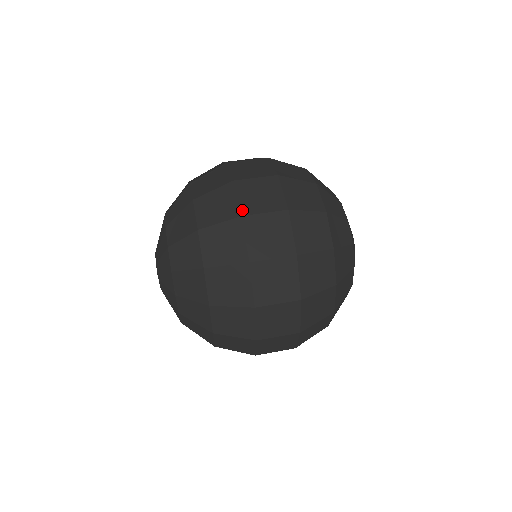
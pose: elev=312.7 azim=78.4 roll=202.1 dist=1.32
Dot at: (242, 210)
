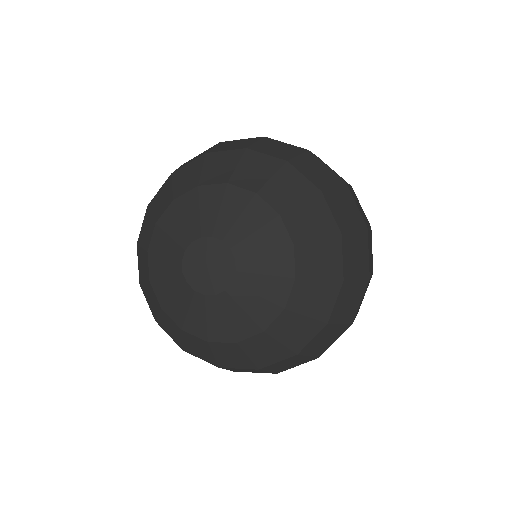
Dot at: (302, 148)
